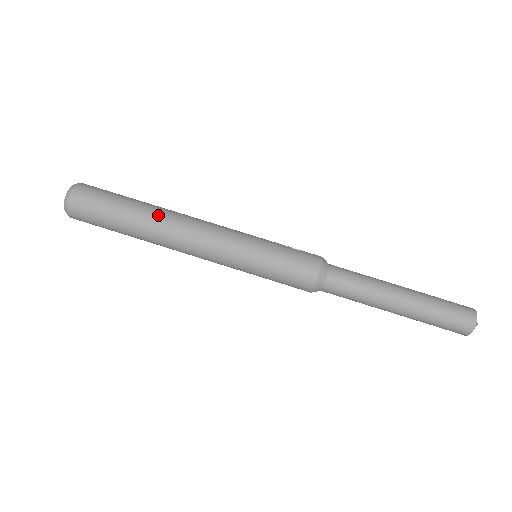
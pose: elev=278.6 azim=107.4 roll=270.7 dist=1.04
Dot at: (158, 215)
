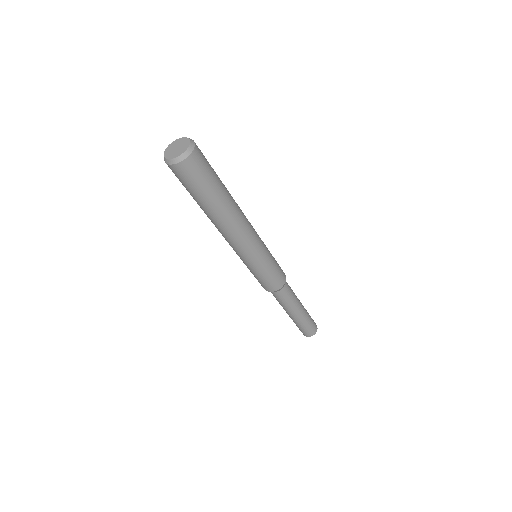
Dot at: (233, 205)
